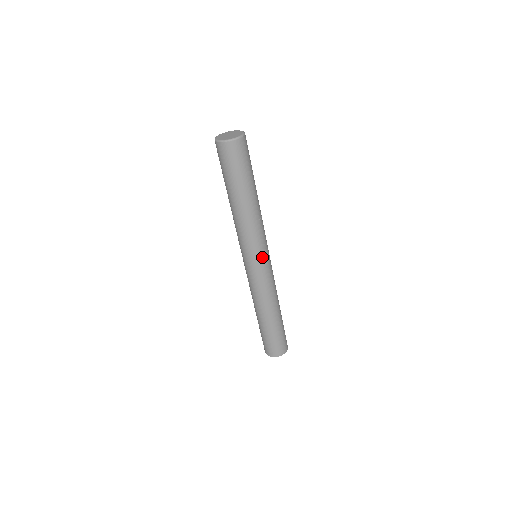
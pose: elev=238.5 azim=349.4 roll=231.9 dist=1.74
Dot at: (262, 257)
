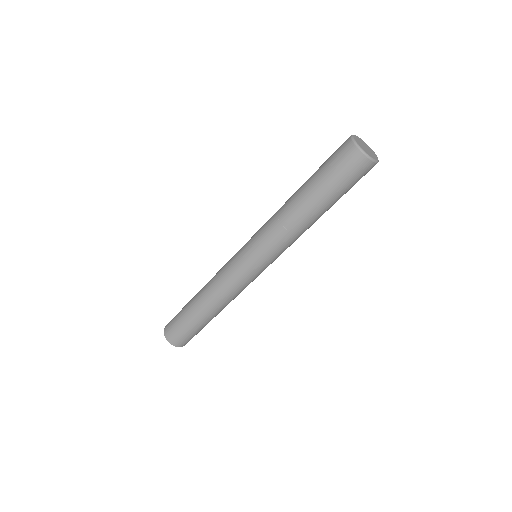
Dot at: (268, 265)
